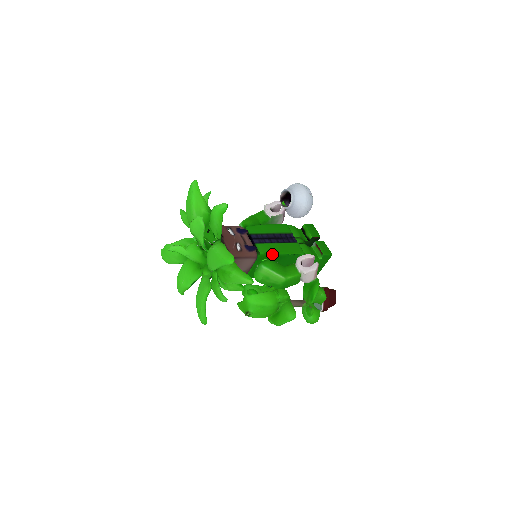
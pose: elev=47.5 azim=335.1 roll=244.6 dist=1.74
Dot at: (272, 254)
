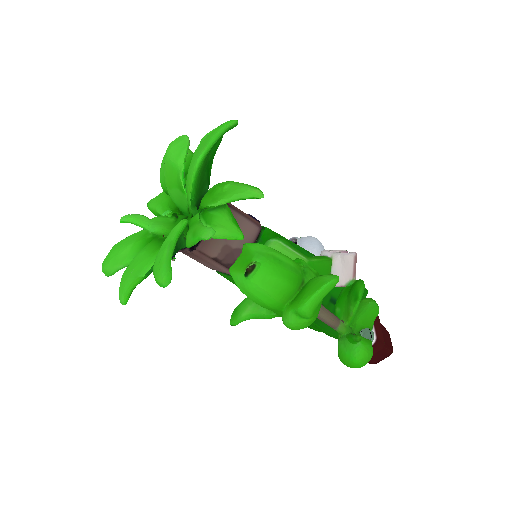
Dot at: (283, 238)
